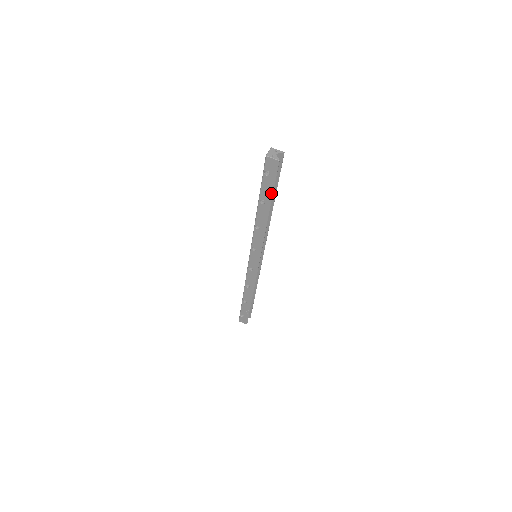
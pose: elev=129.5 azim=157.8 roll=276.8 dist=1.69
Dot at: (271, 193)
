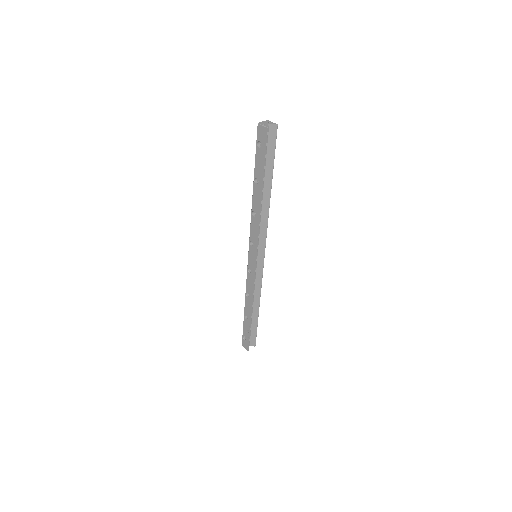
Dot at: (263, 169)
